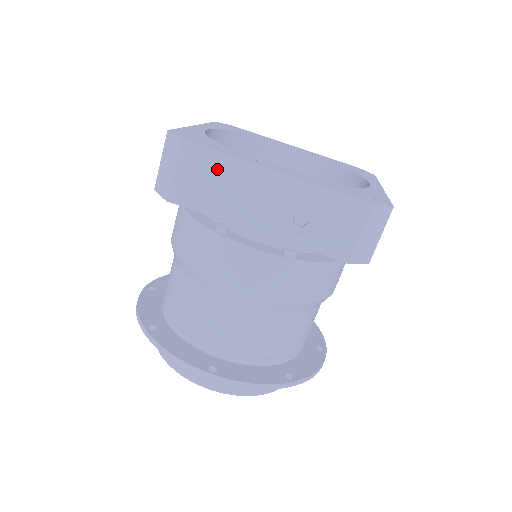
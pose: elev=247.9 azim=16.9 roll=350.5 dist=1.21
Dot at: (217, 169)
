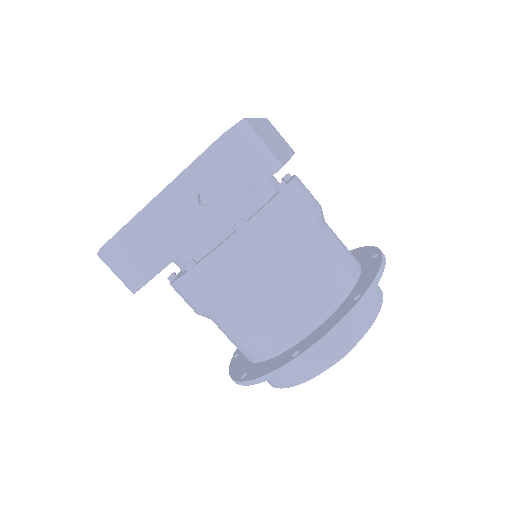
Dot at: (134, 238)
